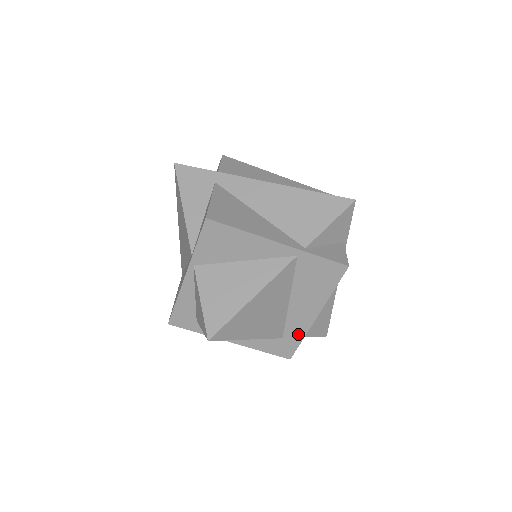
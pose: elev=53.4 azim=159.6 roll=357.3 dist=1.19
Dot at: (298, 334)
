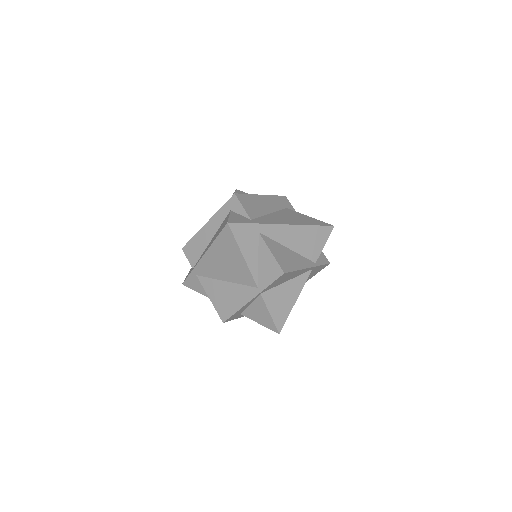
Dot at: occluded
